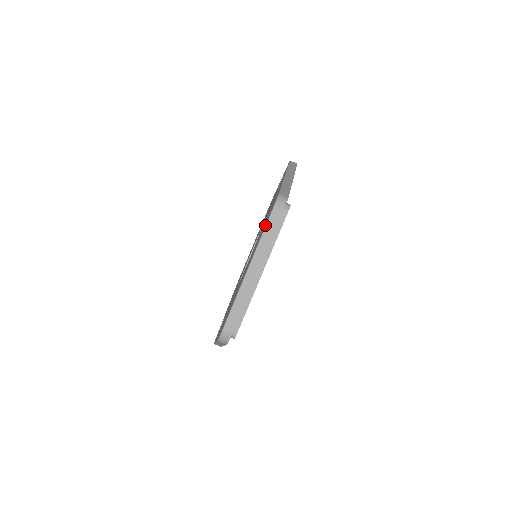
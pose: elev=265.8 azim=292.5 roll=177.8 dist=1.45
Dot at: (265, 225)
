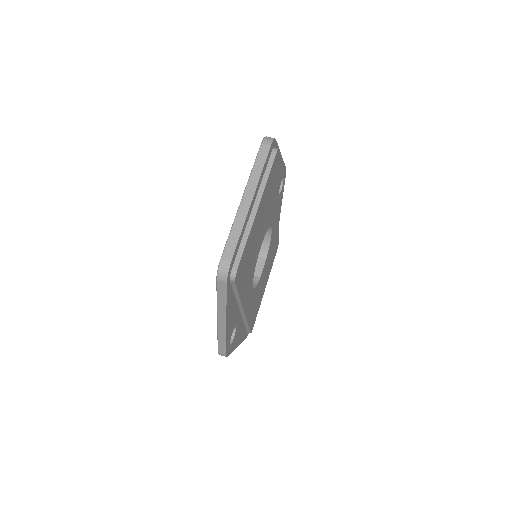
Dot at: occluded
